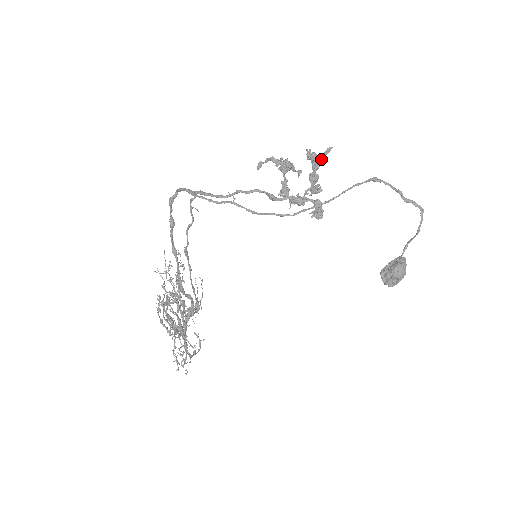
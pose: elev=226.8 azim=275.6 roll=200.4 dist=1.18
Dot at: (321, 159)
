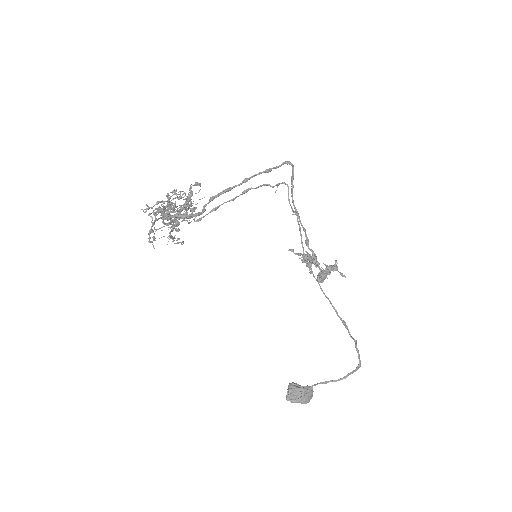
Dot at: (338, 271)
